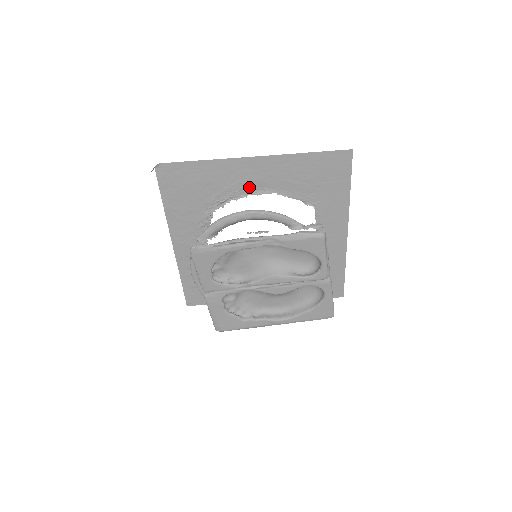
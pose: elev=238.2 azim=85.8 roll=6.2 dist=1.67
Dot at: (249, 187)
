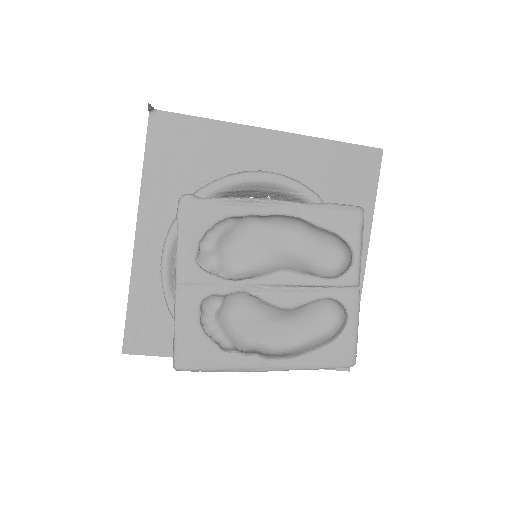
Dot at: (259, 169)
